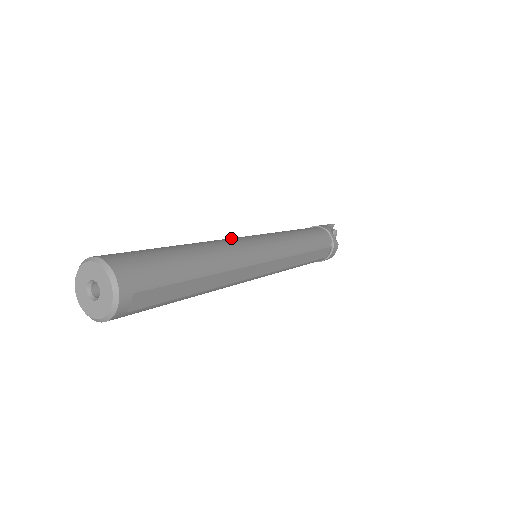
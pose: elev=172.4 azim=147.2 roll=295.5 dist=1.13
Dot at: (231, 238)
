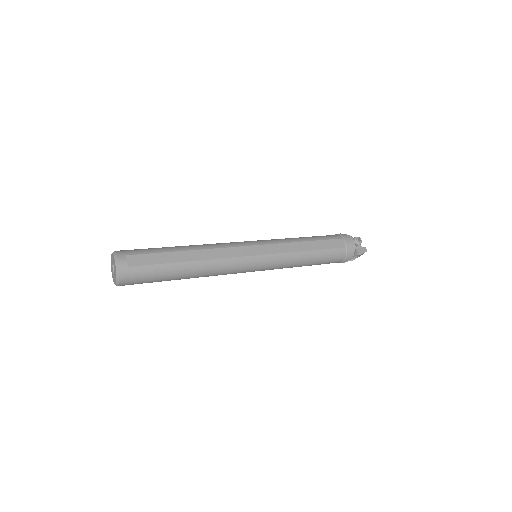
Dot at: occluded
